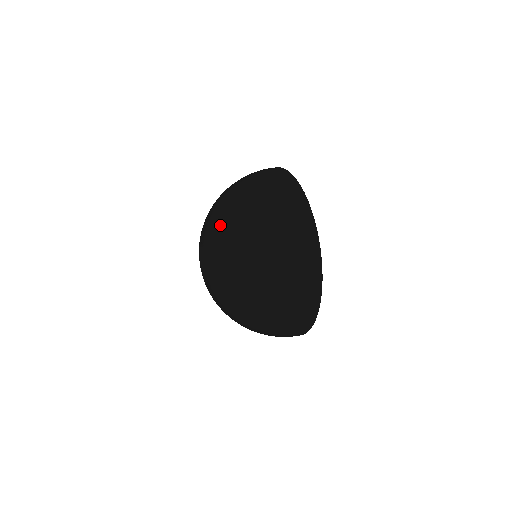
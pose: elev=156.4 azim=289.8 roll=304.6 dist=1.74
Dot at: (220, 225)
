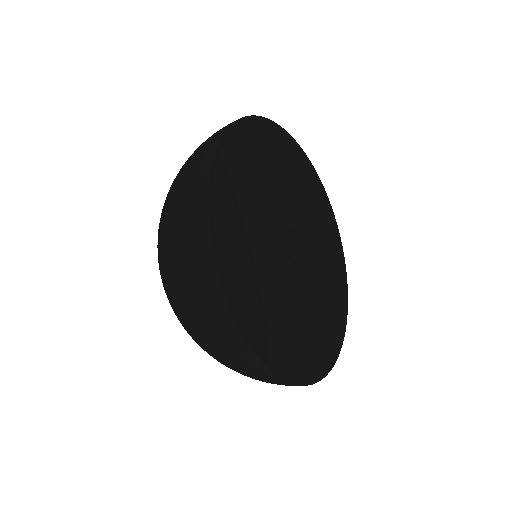
Dot at: occluded
